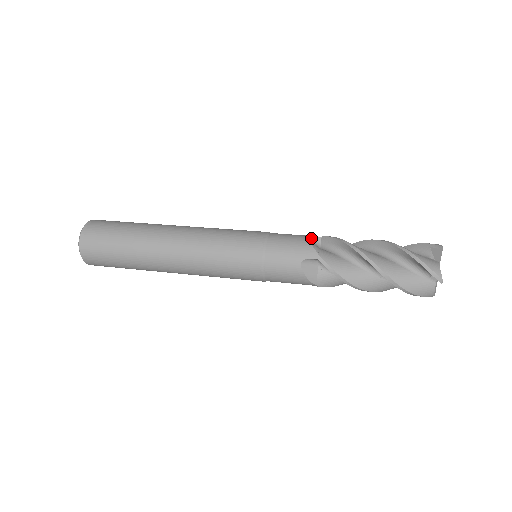
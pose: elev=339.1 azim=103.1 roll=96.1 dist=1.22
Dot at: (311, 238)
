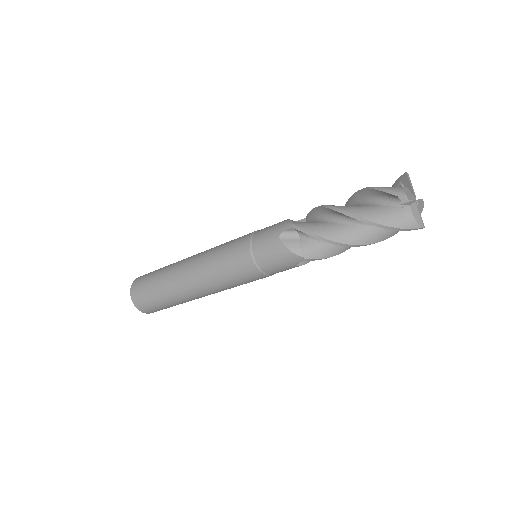
Dot at: occluded
